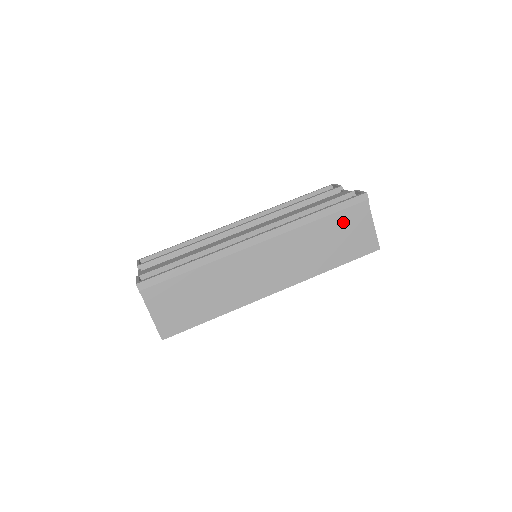
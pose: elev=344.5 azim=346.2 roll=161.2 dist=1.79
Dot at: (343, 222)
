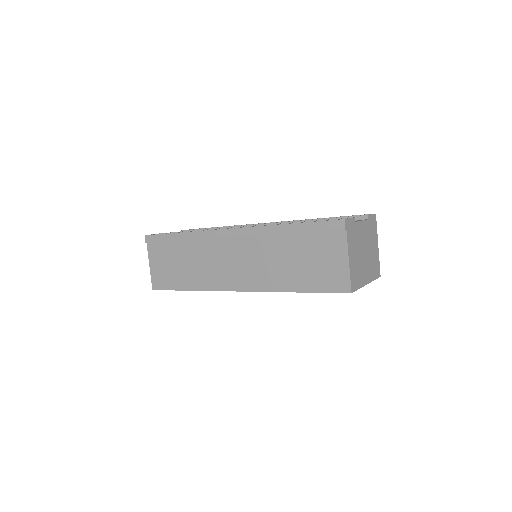
Dot at: (314, 245)
